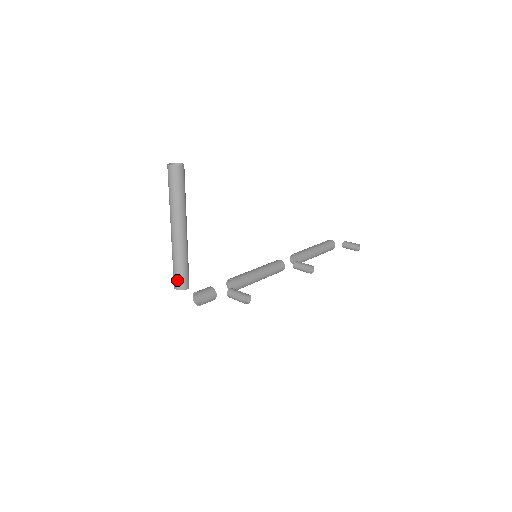
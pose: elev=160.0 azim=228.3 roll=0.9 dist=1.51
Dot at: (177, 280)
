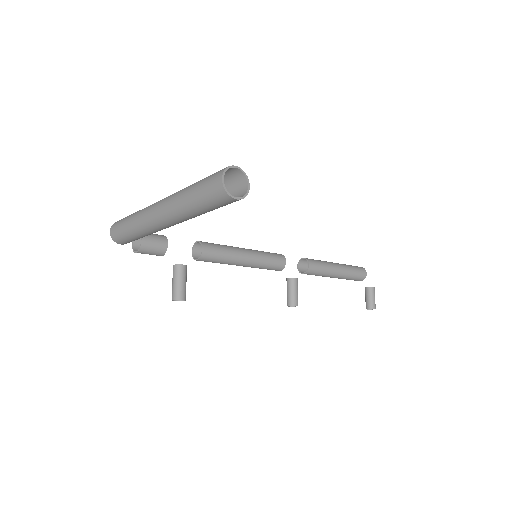
Dot at: (117, 232)
